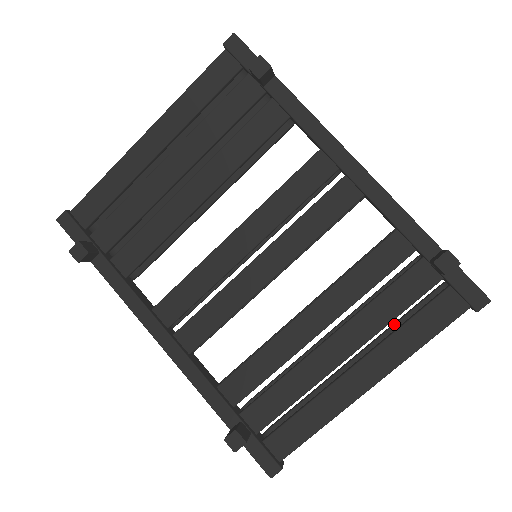
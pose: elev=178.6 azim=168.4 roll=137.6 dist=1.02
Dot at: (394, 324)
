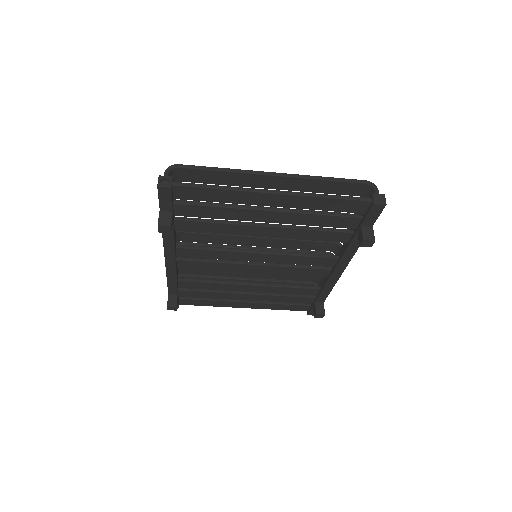
Dot at: occluded
